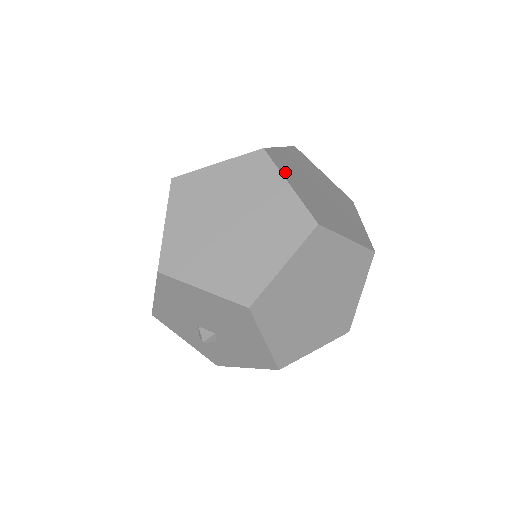
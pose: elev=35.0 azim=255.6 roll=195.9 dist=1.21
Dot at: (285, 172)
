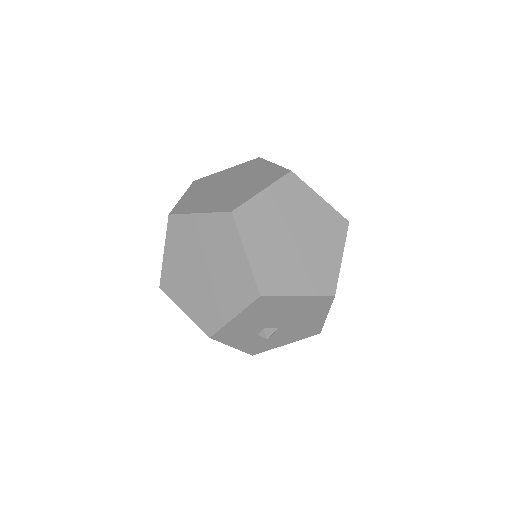
Dot at: occluded
